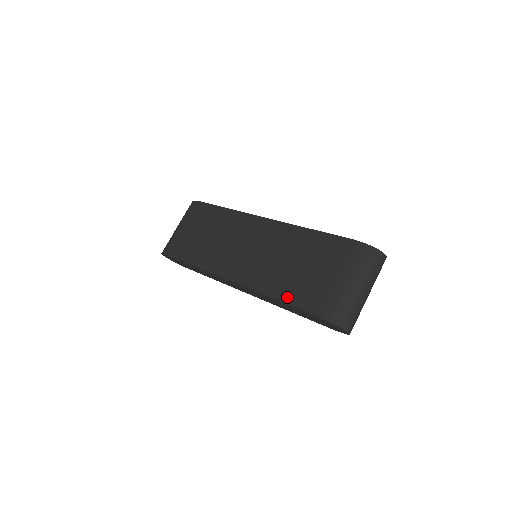
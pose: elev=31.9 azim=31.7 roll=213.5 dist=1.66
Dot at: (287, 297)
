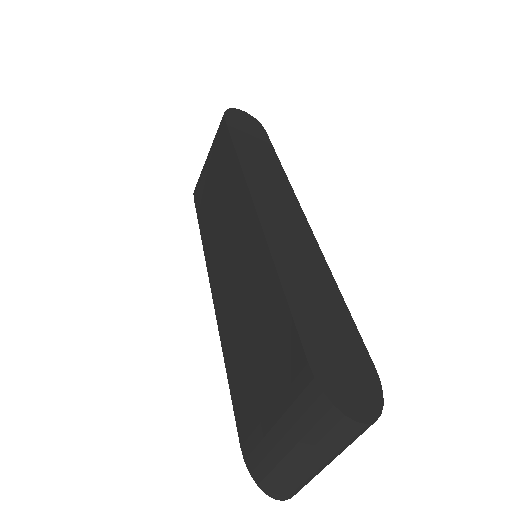
Dot at: (232, 383)
